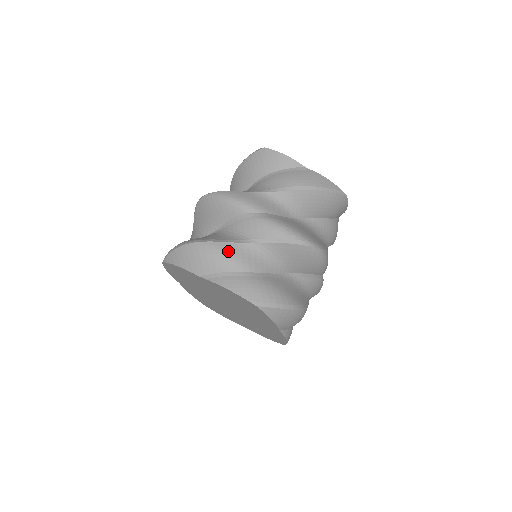
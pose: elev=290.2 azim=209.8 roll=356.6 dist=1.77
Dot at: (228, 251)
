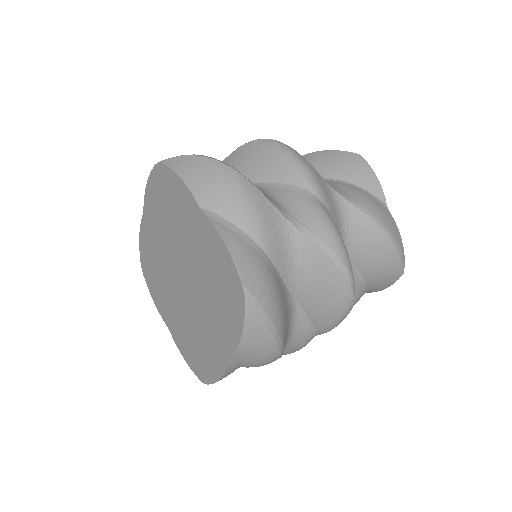
Dot at: occluded
